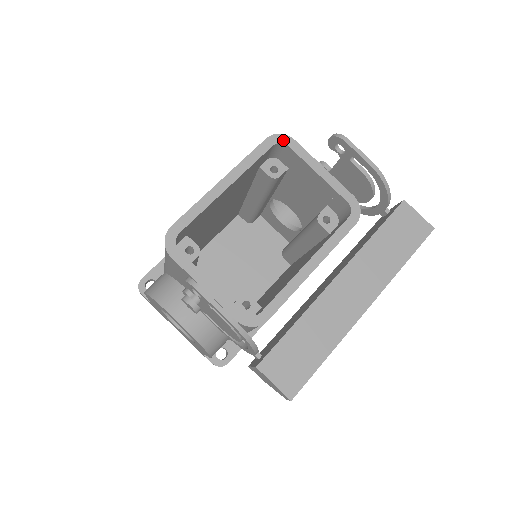
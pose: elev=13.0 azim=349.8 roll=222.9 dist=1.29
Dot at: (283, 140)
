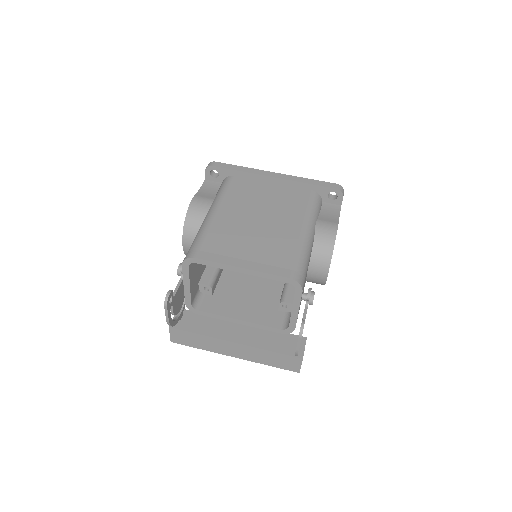
Dot at: (296, 286)
